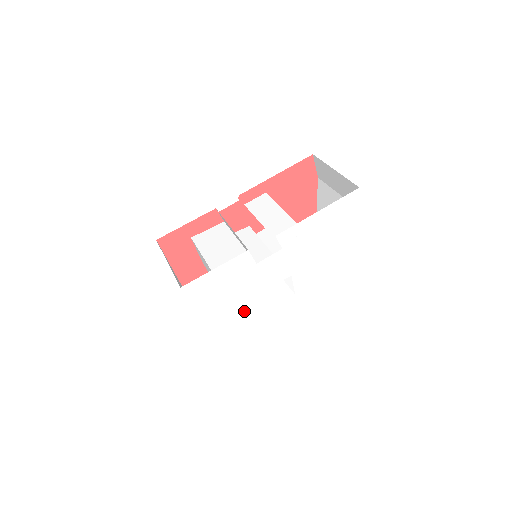
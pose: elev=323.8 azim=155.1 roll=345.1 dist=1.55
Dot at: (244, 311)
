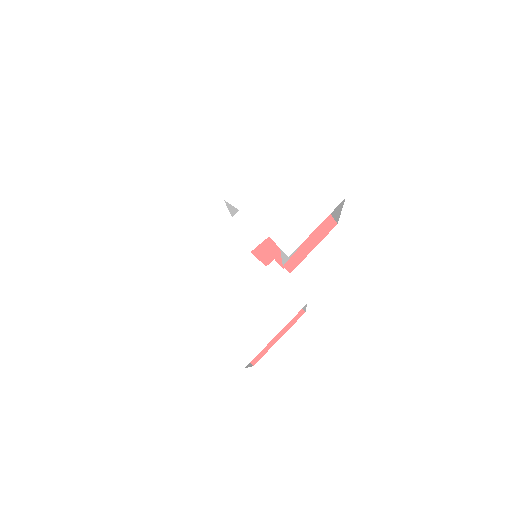
Dot at: (234, 289)
